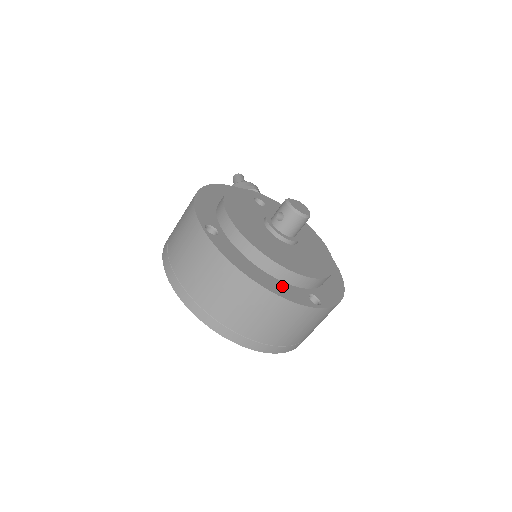
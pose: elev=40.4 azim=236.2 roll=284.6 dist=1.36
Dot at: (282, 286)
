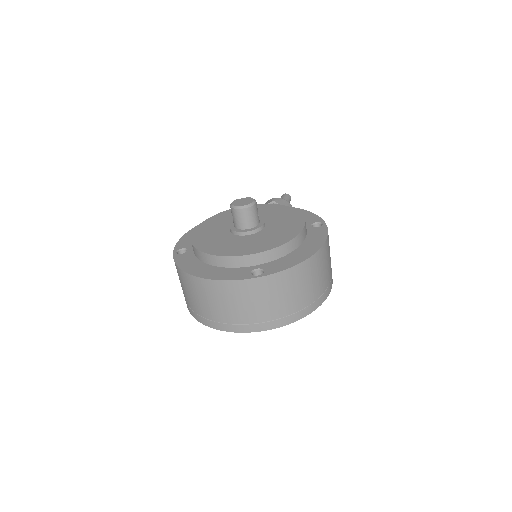
Dot at: (223, 271)
